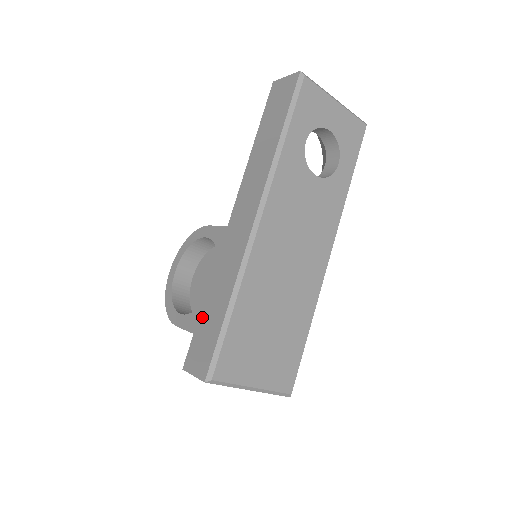
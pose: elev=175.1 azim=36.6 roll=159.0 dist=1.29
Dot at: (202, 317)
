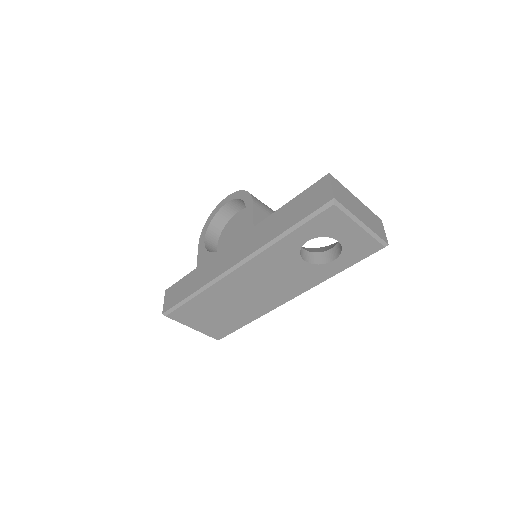
Dot at: (187, 278)
